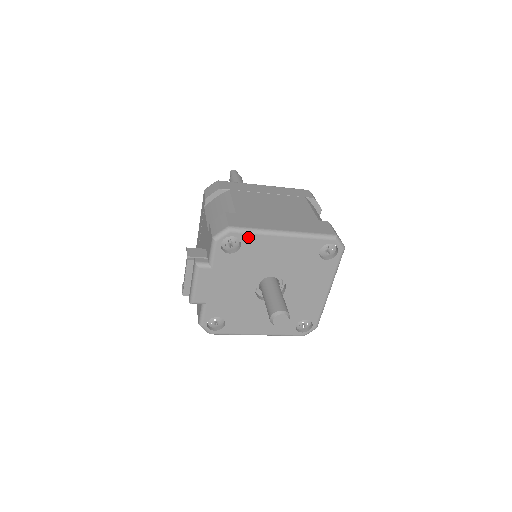
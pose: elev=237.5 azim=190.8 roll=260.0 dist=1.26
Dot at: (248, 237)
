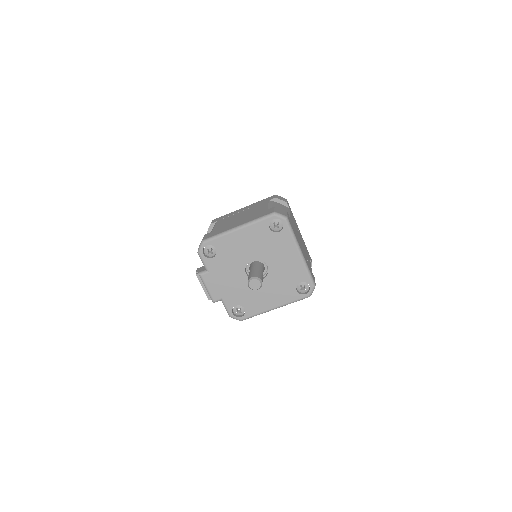
Dot at: (216, 241)
